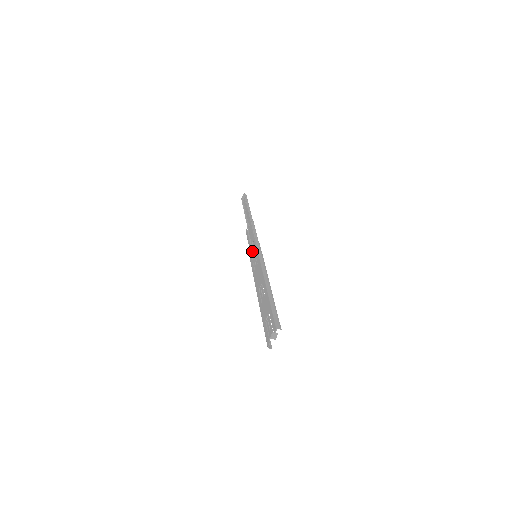
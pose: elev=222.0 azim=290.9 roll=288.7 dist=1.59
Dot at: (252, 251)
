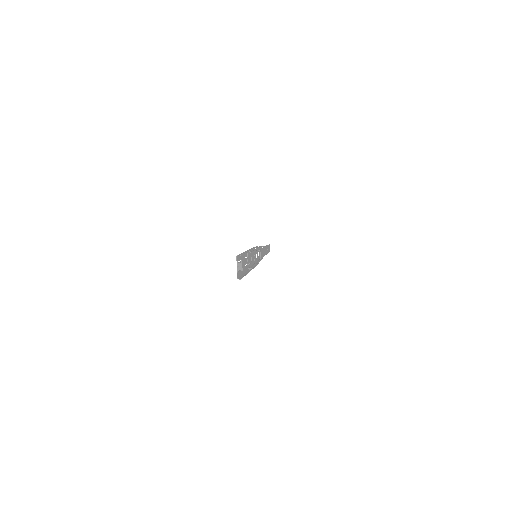
Dot at: occluded
